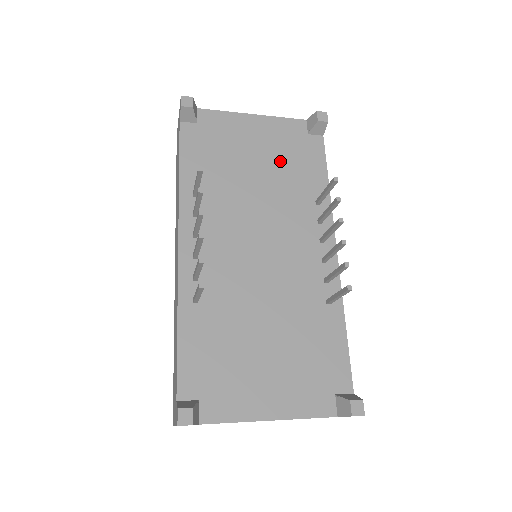
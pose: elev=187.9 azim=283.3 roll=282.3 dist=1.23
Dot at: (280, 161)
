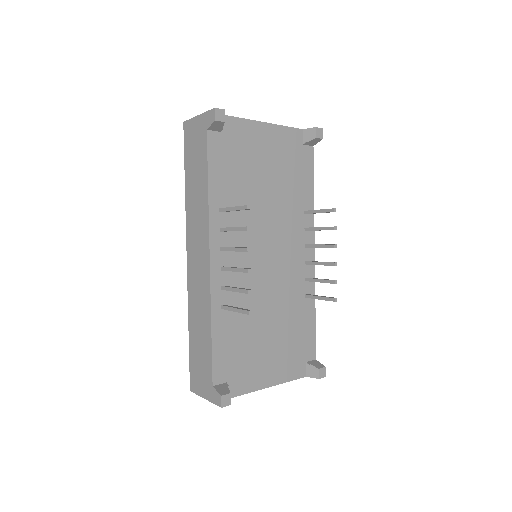
Dot at: (283, 173)
